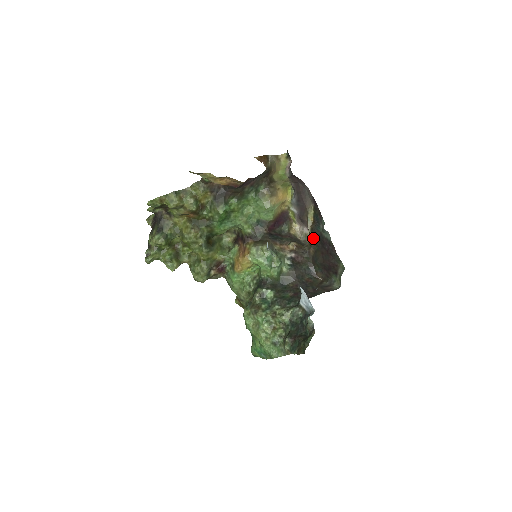
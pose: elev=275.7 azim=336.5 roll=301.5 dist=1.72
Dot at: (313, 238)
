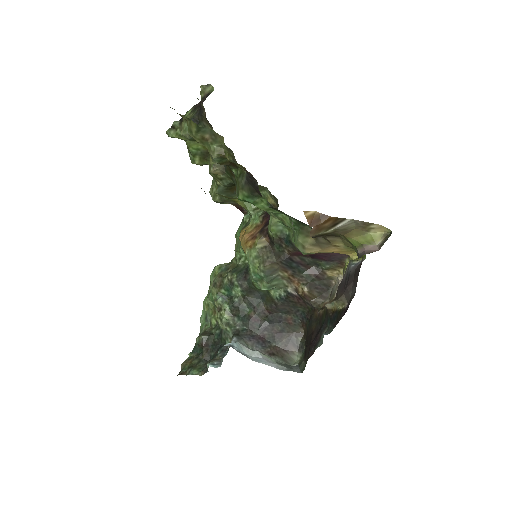
Dot at: (324, 313)
